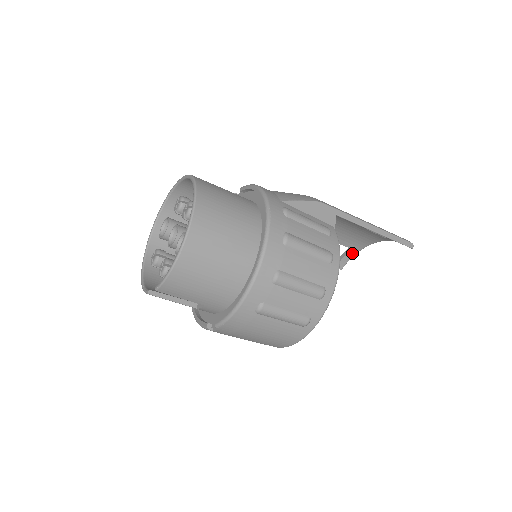
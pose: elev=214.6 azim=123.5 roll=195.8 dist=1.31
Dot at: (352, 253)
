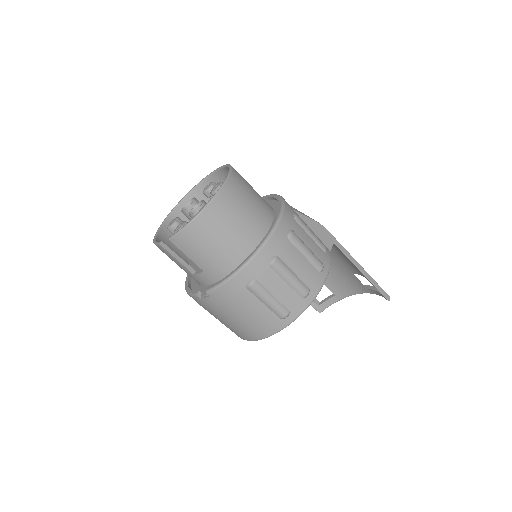
Dot at: (334, 299)
